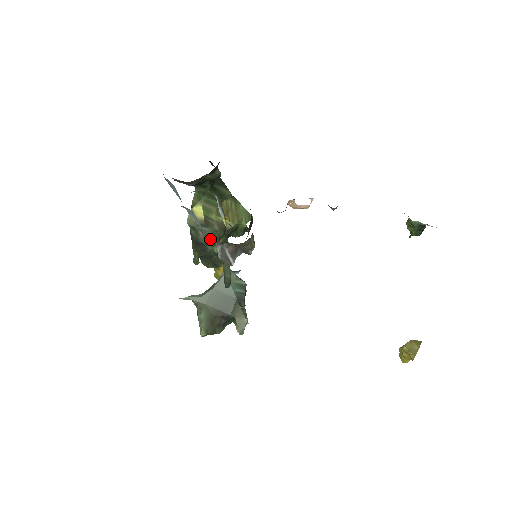
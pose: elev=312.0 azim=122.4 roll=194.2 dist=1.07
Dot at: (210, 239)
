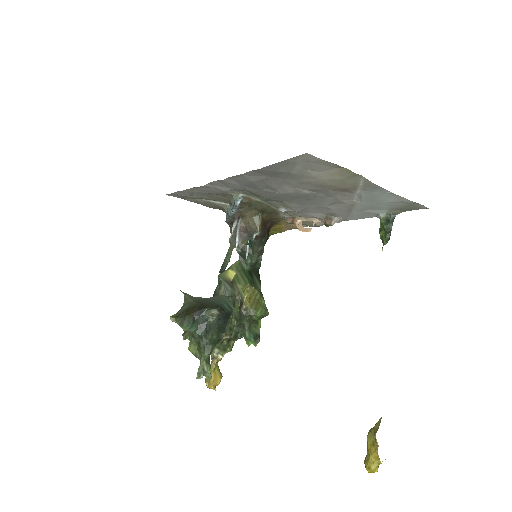
Dot at: occluded
